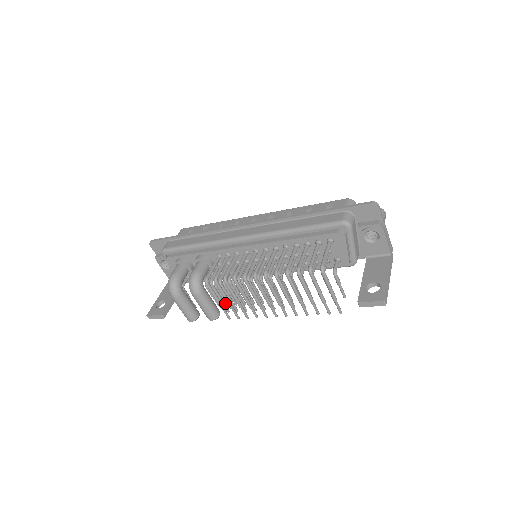
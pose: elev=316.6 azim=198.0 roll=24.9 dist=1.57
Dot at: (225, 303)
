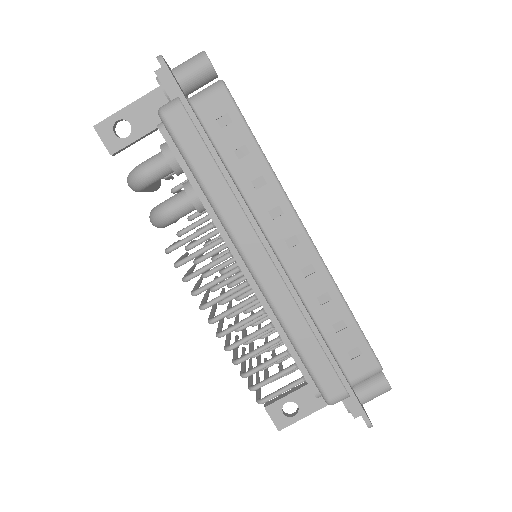
Dot at: occluded
